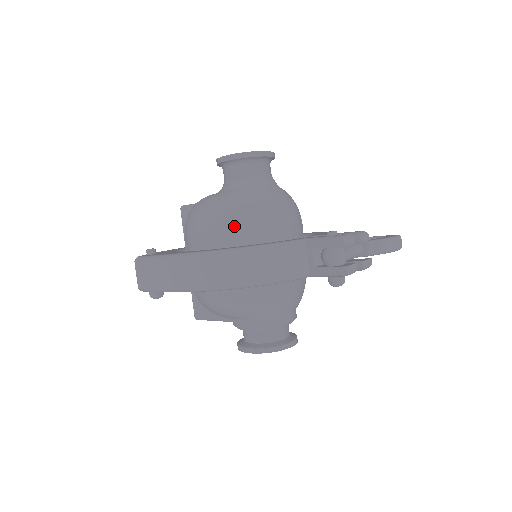
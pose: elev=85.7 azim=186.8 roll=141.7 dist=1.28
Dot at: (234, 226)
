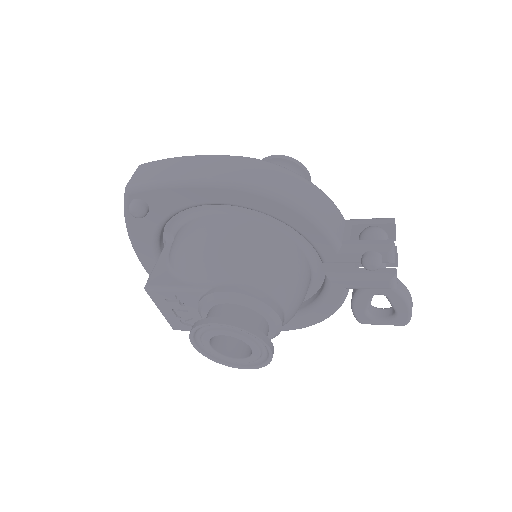
Dot at: occluded
